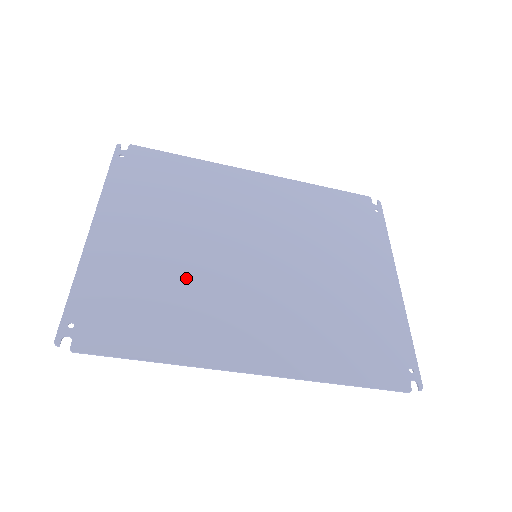
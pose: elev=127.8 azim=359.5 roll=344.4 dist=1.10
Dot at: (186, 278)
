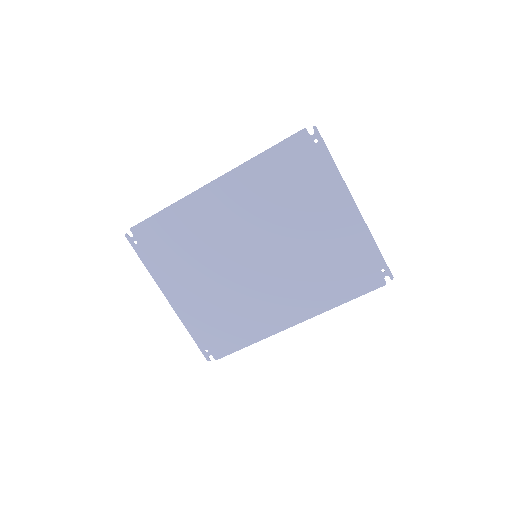
Dot at: (232, 298)
